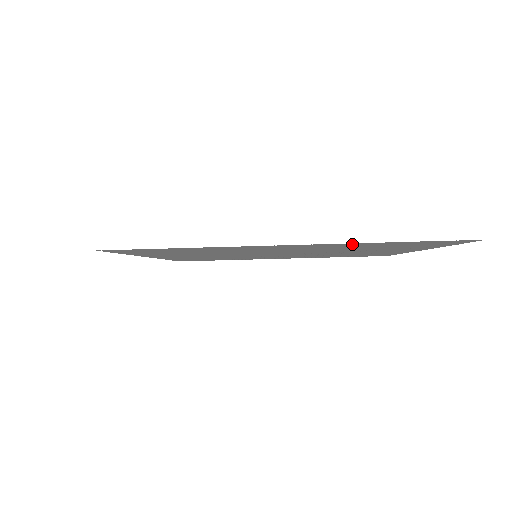
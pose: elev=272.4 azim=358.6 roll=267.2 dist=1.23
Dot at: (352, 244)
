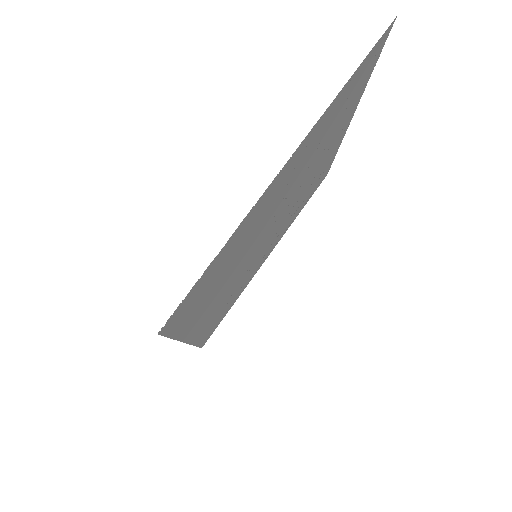
Dot at: (325, 117)
